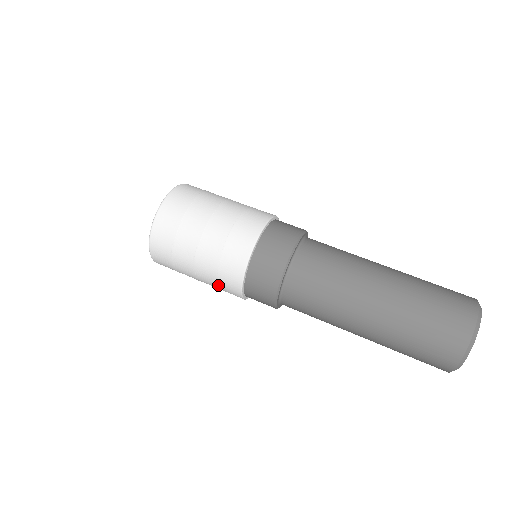
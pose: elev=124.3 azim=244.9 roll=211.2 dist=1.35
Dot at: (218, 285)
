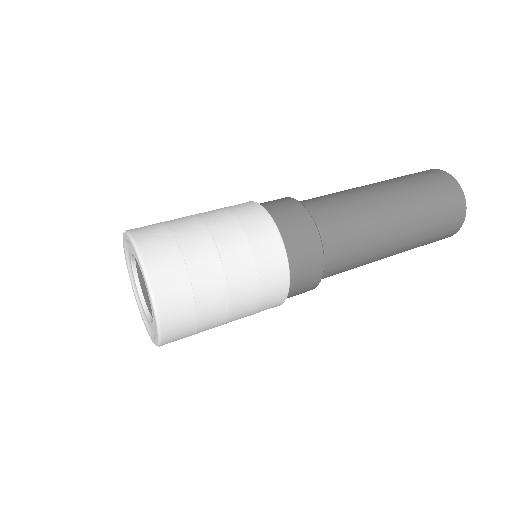
Dot at: (255, 313)
